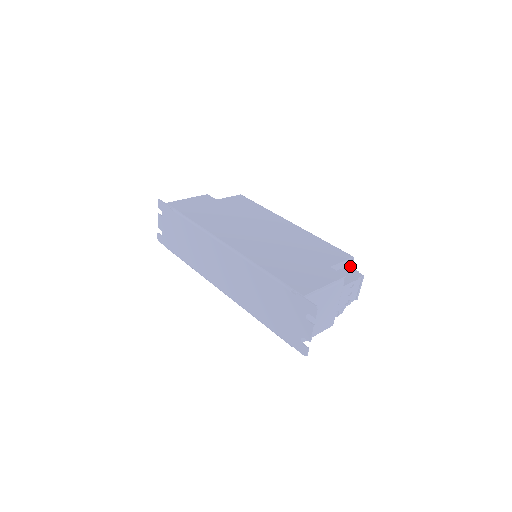
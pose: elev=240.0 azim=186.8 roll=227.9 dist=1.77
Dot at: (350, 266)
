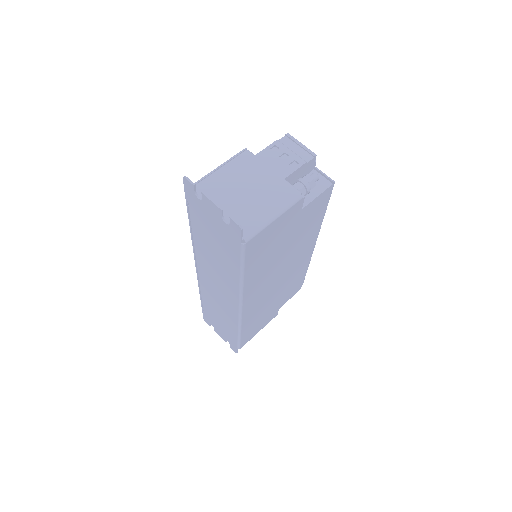
Dot at: occluded
